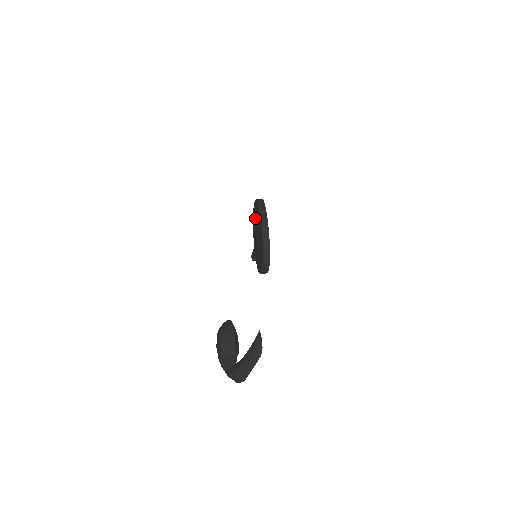
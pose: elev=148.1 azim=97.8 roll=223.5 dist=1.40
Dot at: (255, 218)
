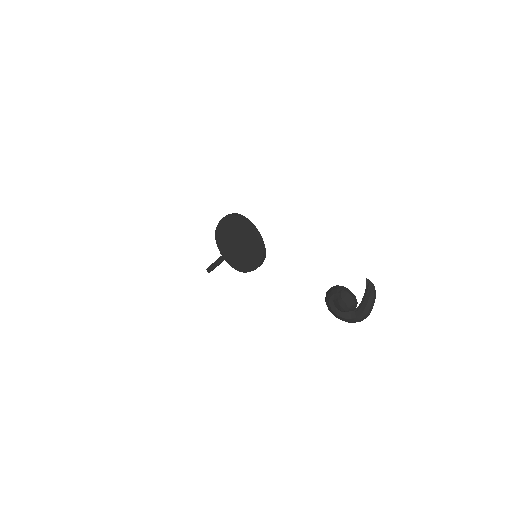
Dot at: (227, 231)
